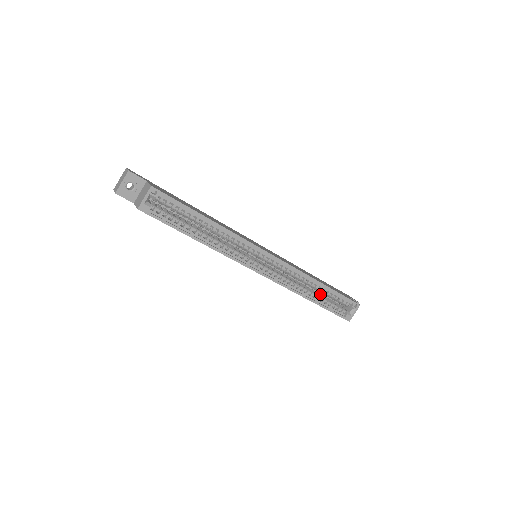
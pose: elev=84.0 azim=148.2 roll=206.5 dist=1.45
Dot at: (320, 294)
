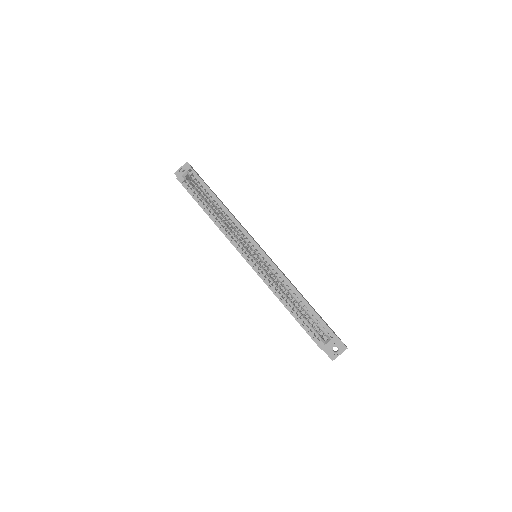
Dot at: occluded
